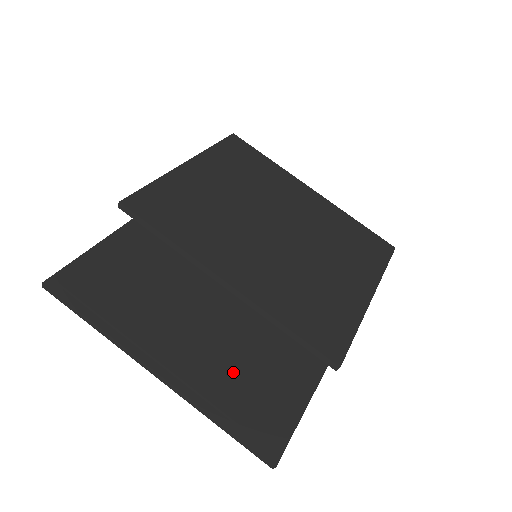
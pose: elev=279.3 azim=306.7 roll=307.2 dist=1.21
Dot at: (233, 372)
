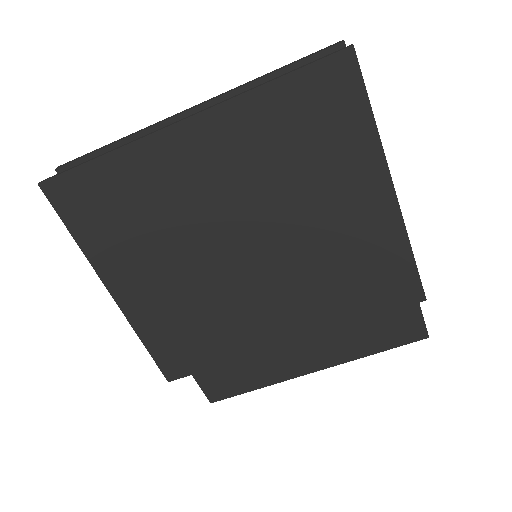
Dot at: (351, 332)
